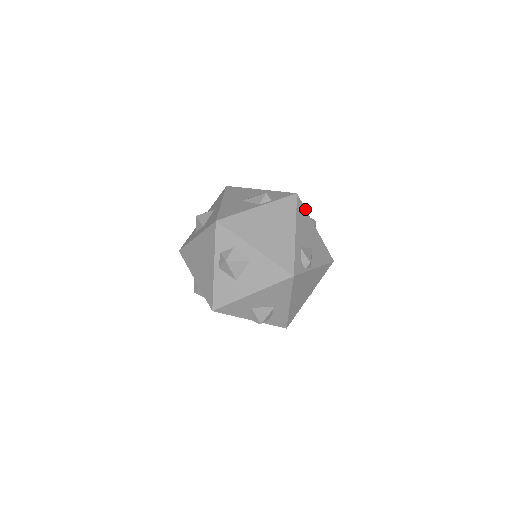
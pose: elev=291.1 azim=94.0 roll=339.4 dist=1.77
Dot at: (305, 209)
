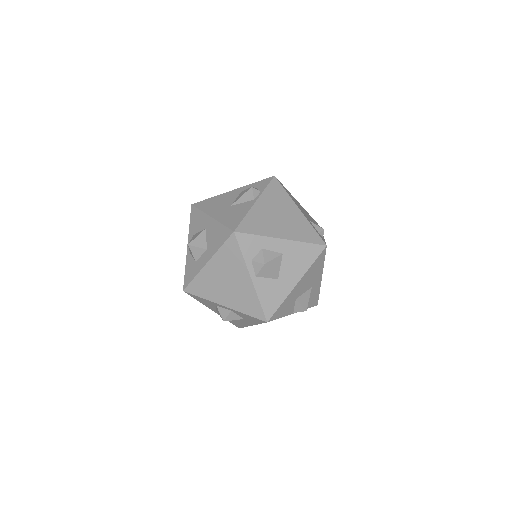
Dot at: (285, 188)
